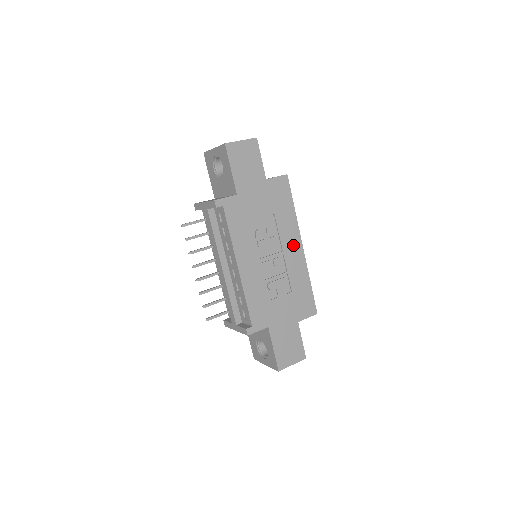
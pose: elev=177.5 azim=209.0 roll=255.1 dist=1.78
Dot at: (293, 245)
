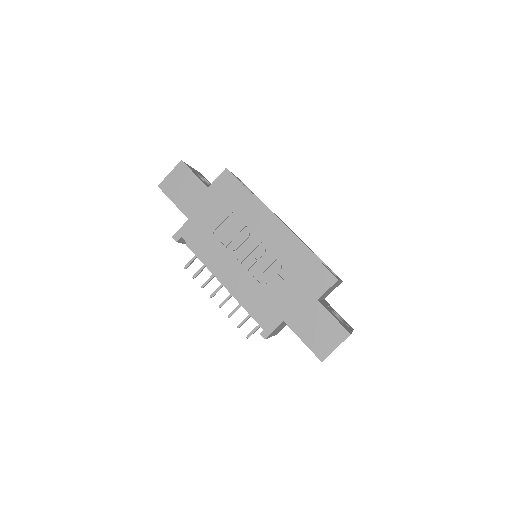
Dot at: (268, 227)
